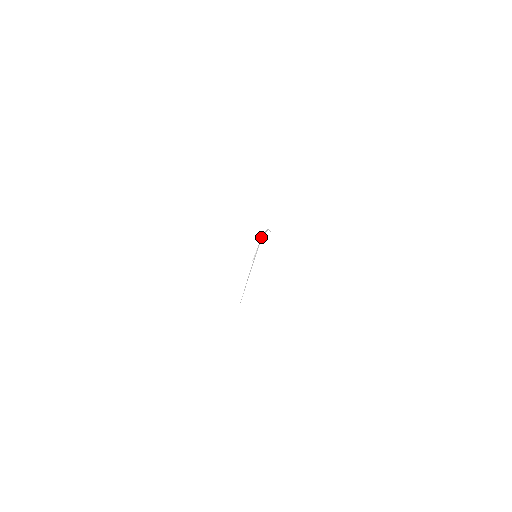
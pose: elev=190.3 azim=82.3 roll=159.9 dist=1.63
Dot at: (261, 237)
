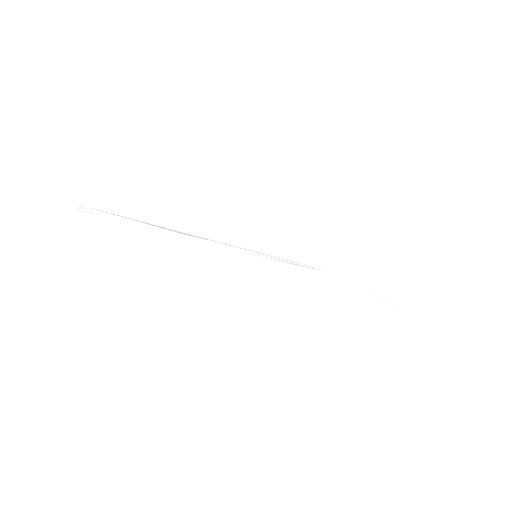
Dot at: (314, 267)
